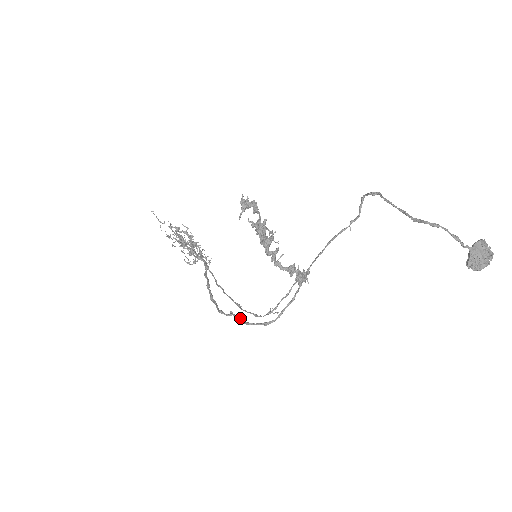
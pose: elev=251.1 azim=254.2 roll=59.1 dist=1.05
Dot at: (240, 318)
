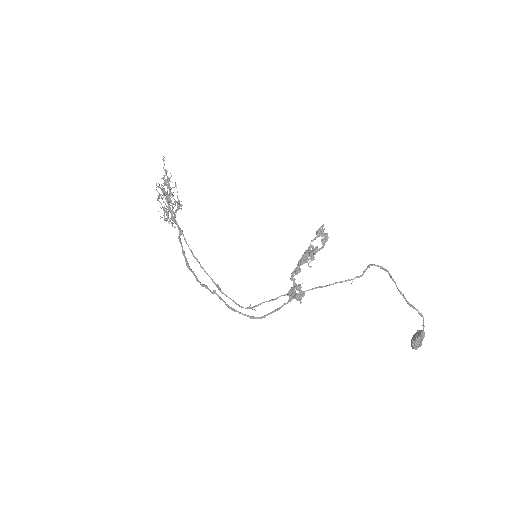
Dot at: occluded
